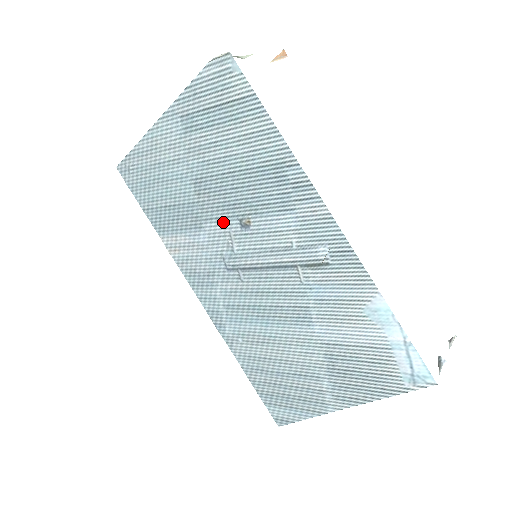
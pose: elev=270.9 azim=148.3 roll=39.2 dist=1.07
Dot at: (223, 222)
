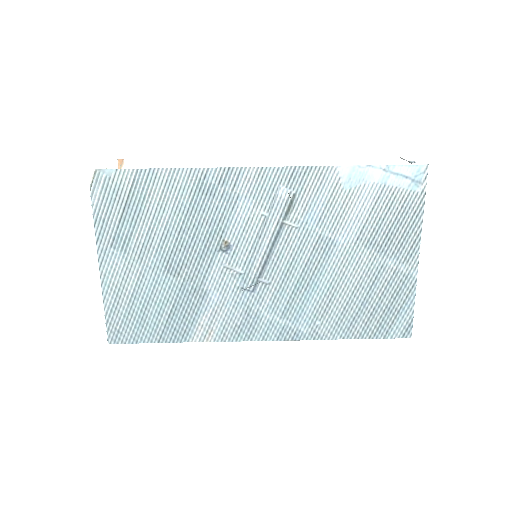
Dot at: (213, 267)
